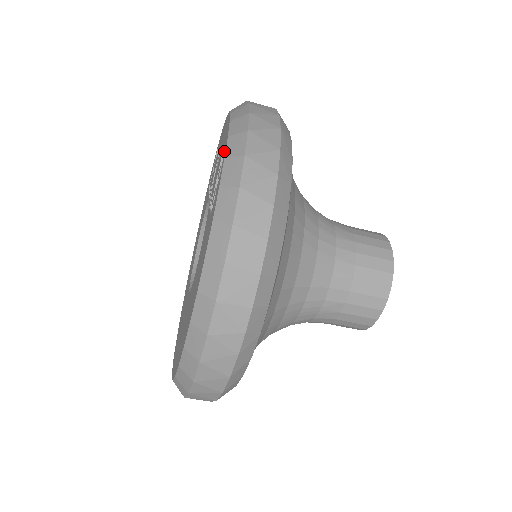
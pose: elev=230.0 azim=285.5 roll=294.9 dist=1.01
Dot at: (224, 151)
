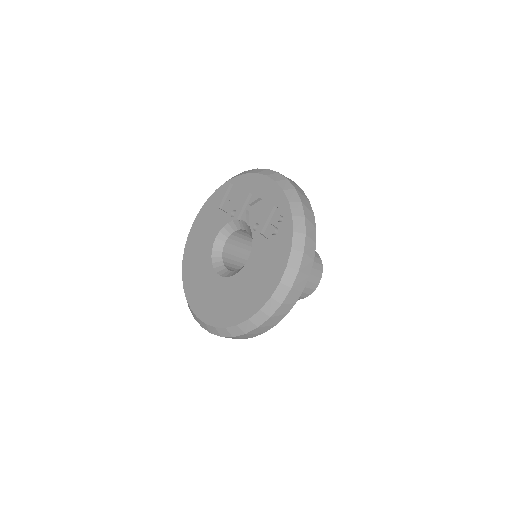
Dot at: (285, 208)
